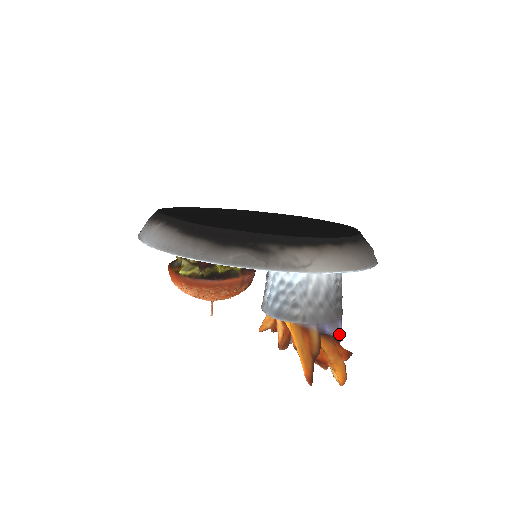
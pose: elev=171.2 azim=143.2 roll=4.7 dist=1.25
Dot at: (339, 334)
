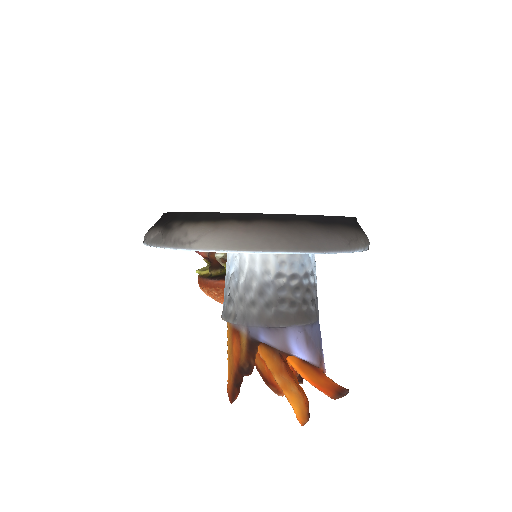
Dot at: (289, 348)
